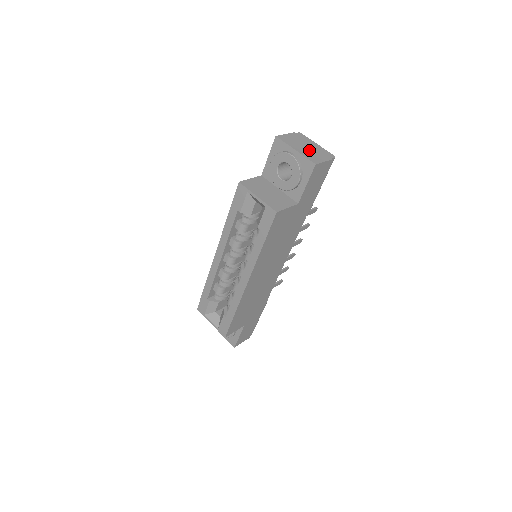
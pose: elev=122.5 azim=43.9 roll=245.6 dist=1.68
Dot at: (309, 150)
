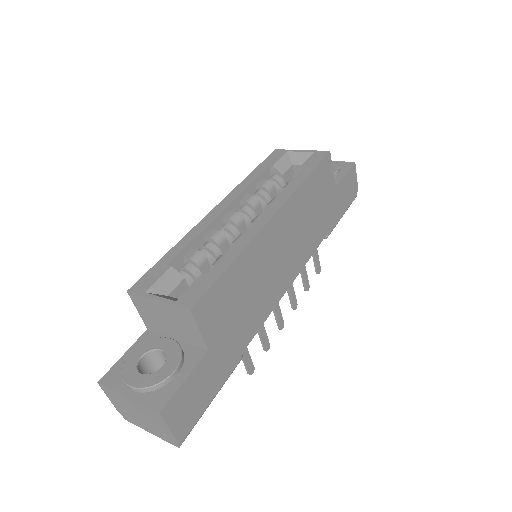
Dot at: occluded
